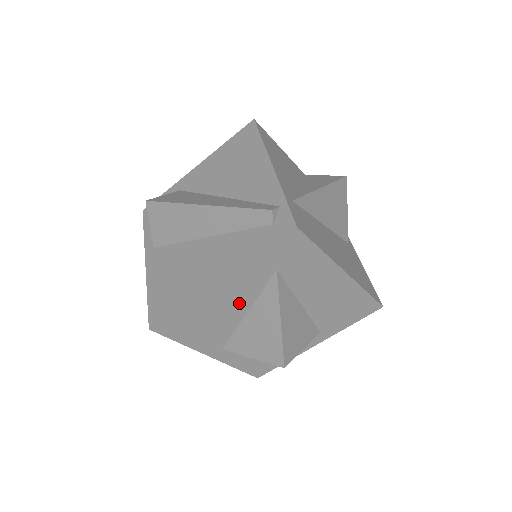
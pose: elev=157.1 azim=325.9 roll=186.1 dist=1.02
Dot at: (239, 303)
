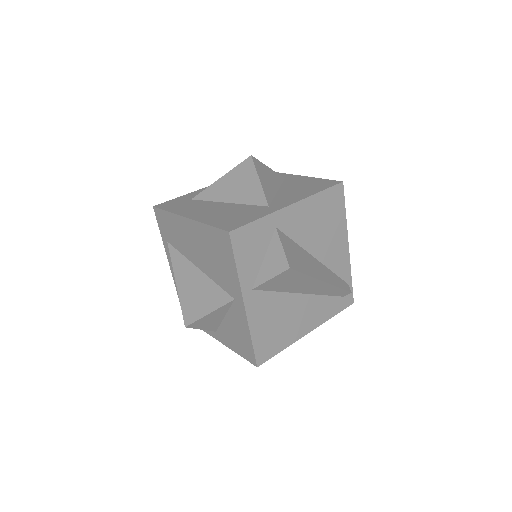
Dot at: occluded
